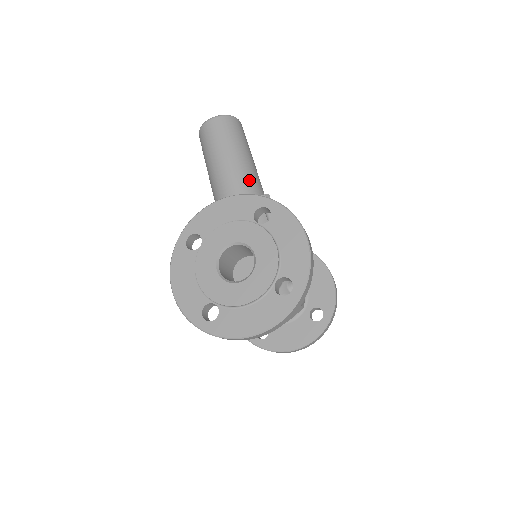
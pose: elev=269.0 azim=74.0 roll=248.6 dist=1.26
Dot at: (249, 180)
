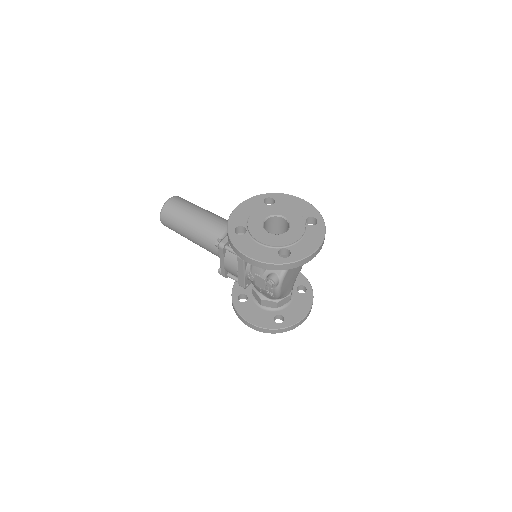
Dot at: (222, 218)
